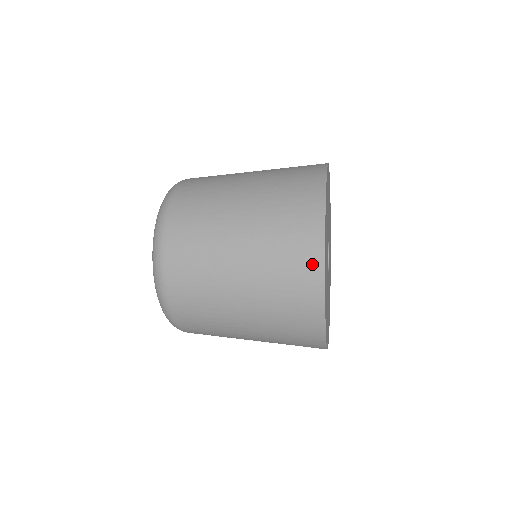
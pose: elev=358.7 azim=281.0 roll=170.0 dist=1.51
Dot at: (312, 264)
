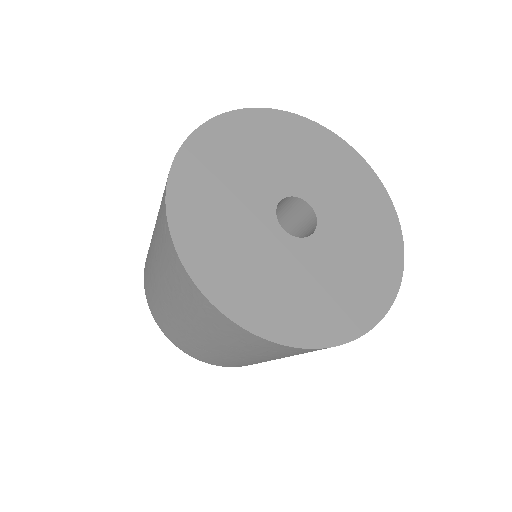
Dot at: occluded
